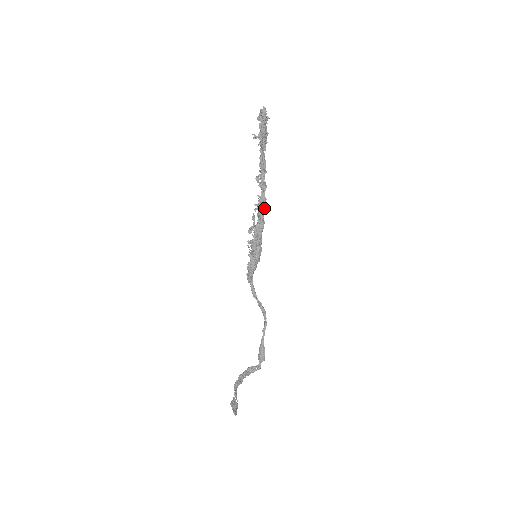
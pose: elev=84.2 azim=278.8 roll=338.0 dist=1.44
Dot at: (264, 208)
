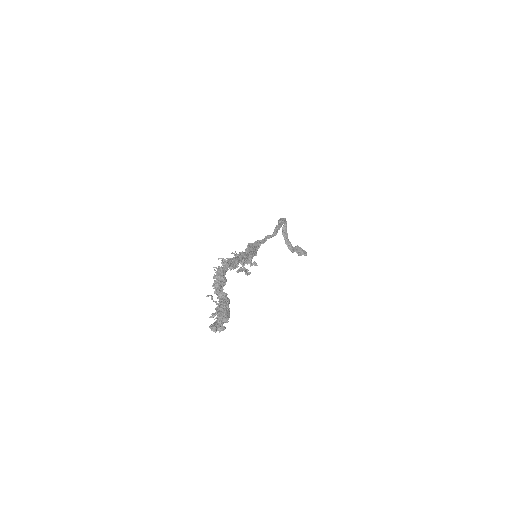
Dot at: occluded
